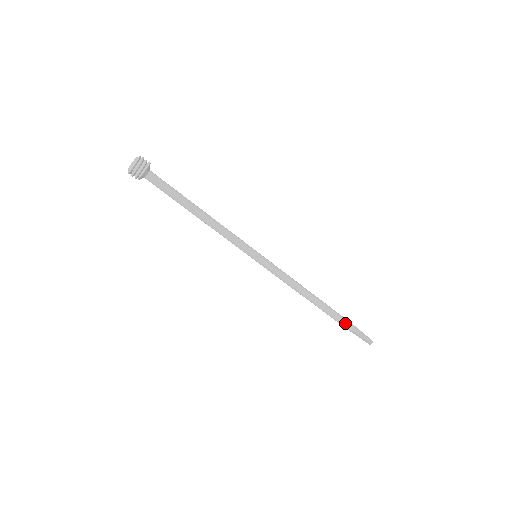
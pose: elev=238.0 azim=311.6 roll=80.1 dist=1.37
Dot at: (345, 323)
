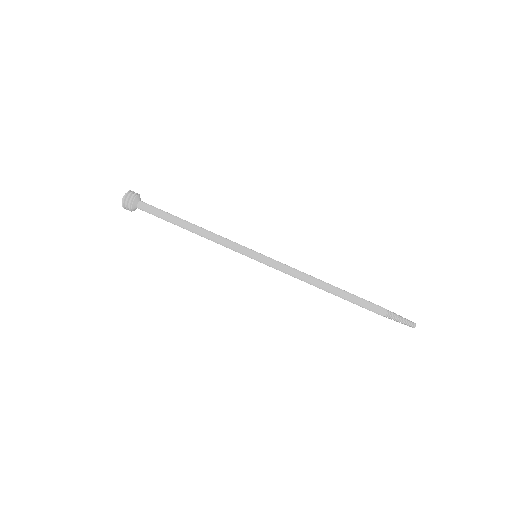
Dot at: (374, 304)
